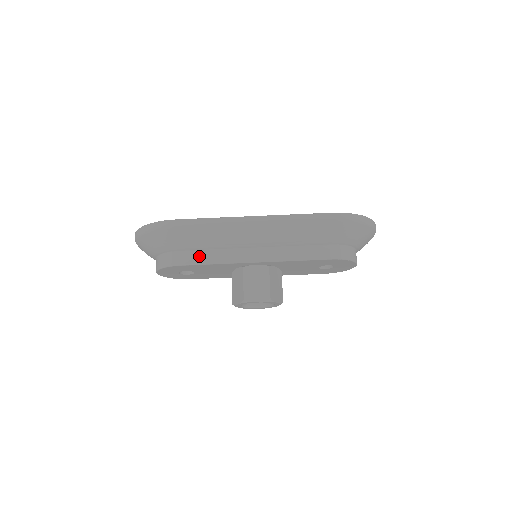
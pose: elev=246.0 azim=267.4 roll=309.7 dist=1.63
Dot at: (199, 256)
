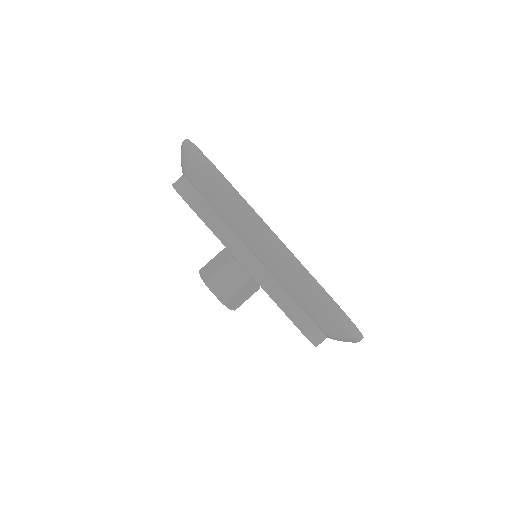
Dot at: (210, 215)
